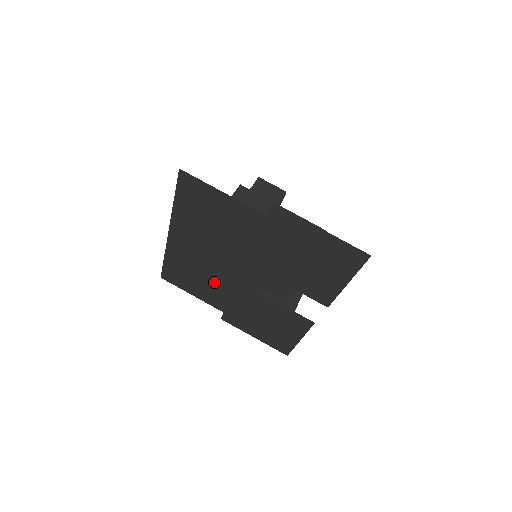
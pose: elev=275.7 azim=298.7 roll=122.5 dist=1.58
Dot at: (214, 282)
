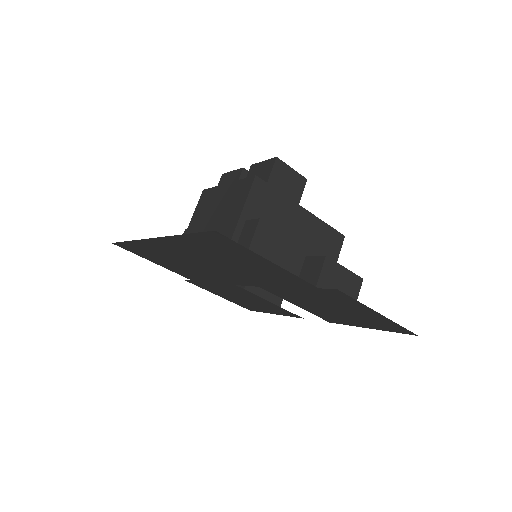
Dot at: (194, 271)
